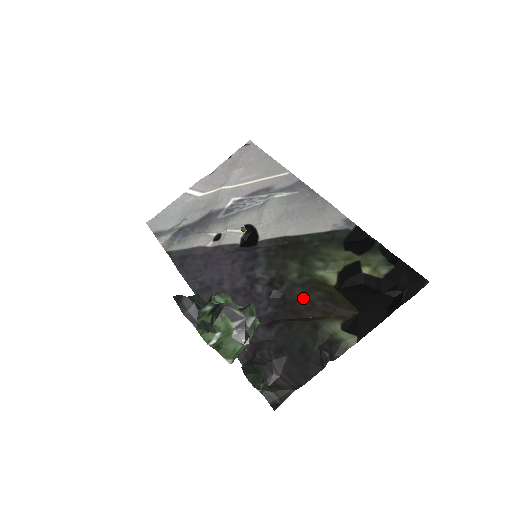
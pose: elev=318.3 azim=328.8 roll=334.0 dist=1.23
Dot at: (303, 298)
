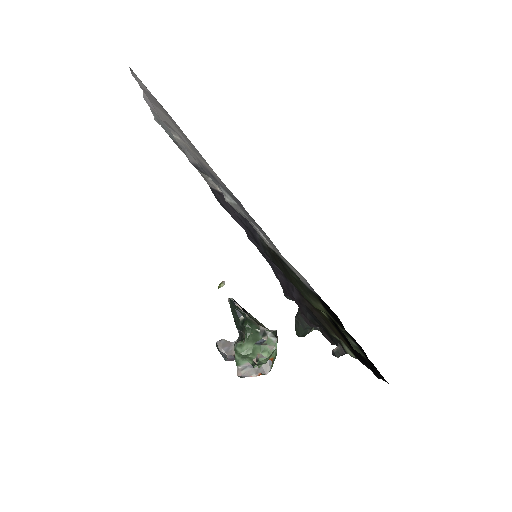
Dot at: occluded
